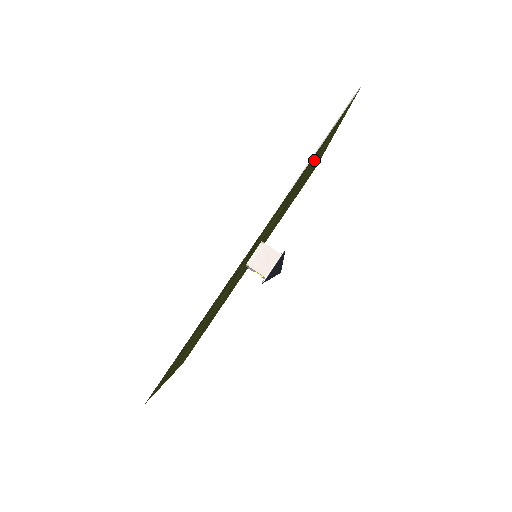
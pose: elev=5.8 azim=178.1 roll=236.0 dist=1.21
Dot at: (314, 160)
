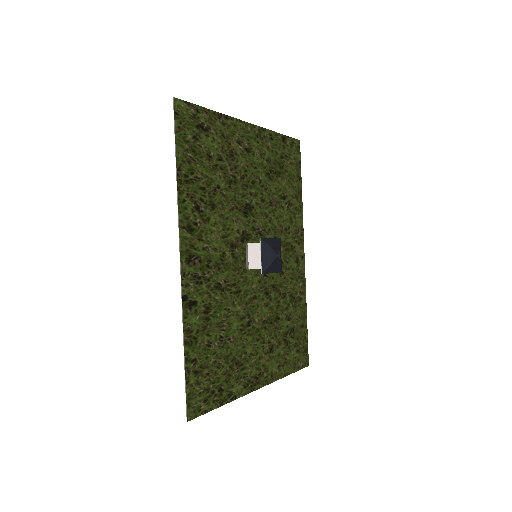
Dot at: (216, 162)
